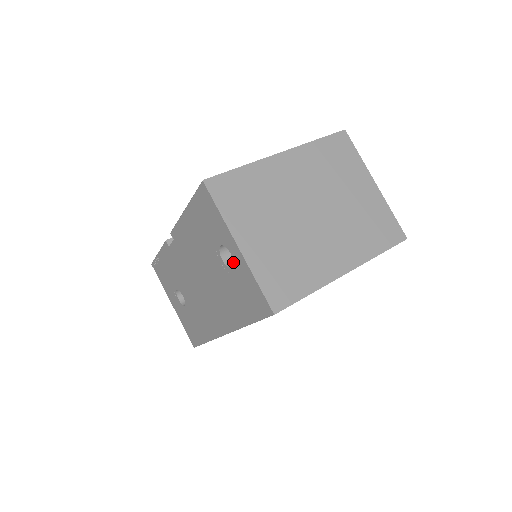
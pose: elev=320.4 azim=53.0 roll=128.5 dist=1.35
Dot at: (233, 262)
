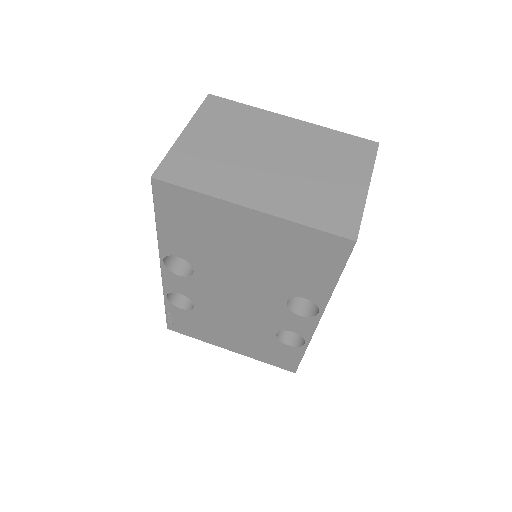
Dot at: occluded
